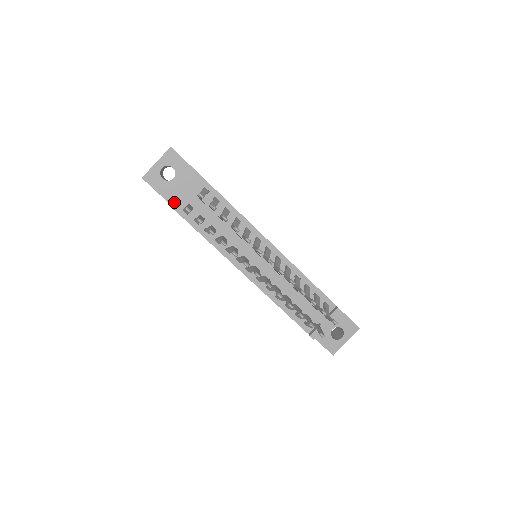
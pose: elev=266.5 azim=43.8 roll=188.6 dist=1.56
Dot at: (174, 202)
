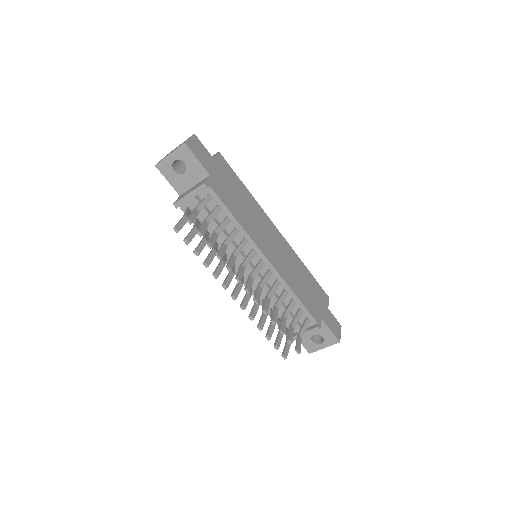
Dot at: (177, 202)
